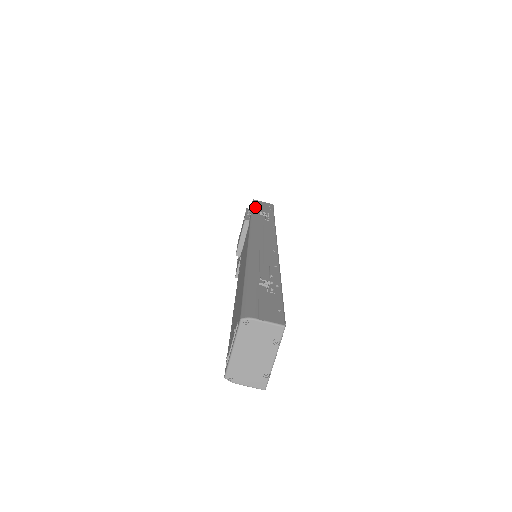
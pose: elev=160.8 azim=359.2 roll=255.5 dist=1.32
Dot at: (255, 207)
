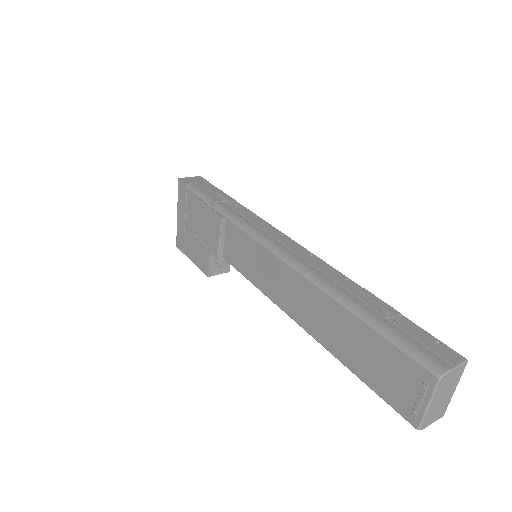
Dot at: (199, 191)
